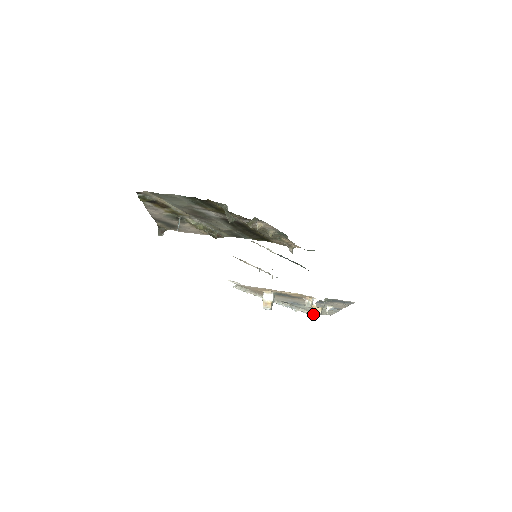
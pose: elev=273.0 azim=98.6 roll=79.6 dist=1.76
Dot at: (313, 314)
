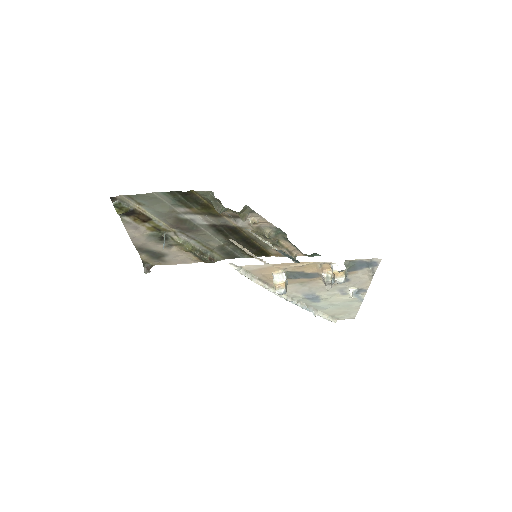
Dot at: (335, 320)
